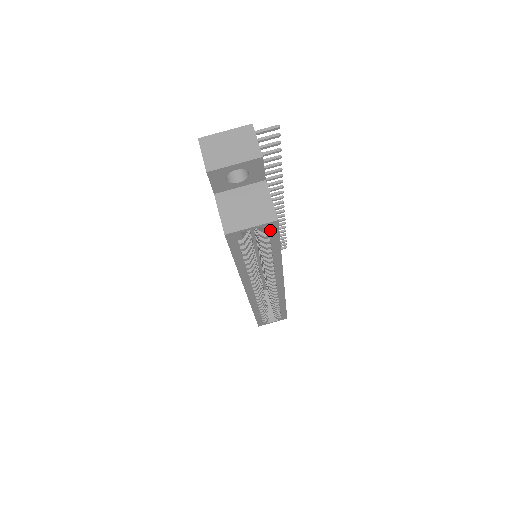
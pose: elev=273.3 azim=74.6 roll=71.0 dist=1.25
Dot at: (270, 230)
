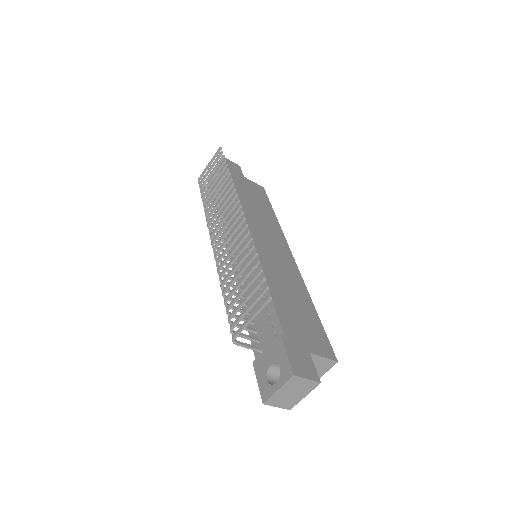
Dot at: occluded
